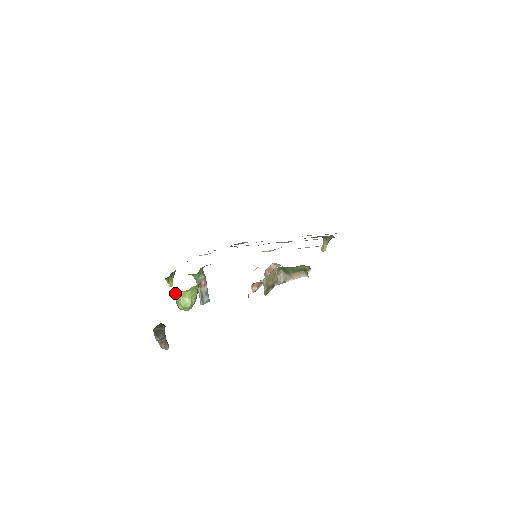
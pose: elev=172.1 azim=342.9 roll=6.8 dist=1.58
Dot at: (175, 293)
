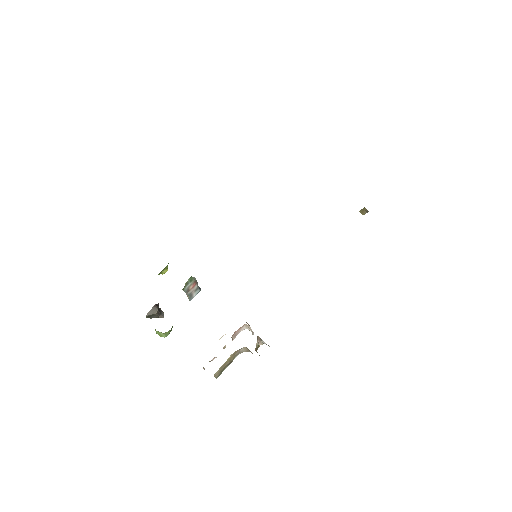
Dot at: occluded
